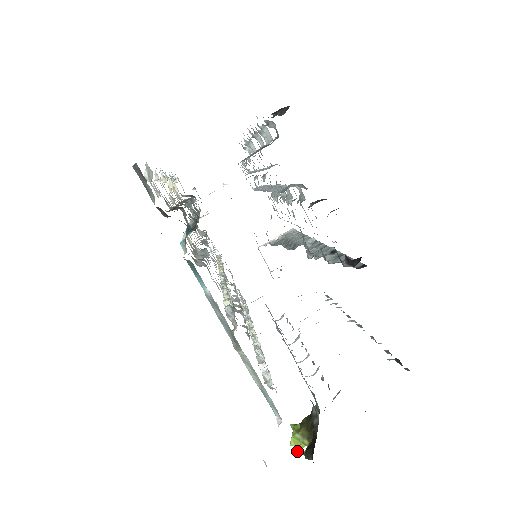
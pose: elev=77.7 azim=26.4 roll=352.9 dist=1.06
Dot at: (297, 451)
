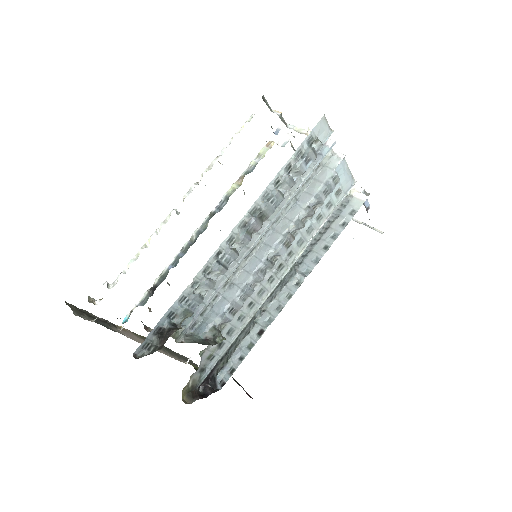
Dot at: occluded
